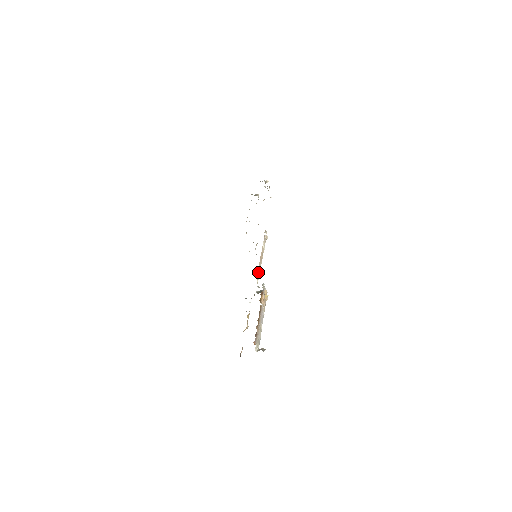
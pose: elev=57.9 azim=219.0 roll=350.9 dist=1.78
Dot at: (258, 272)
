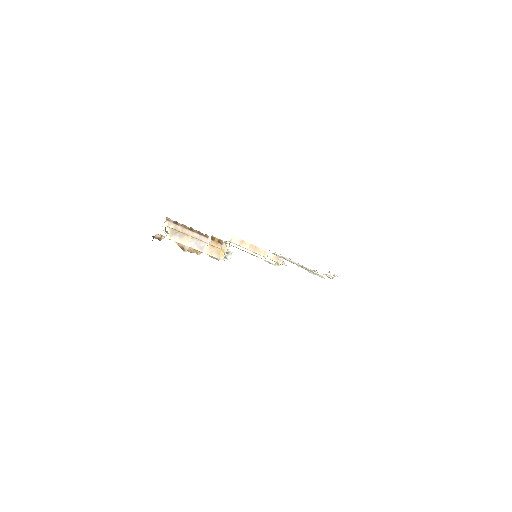
Dot at: (238, 240)
